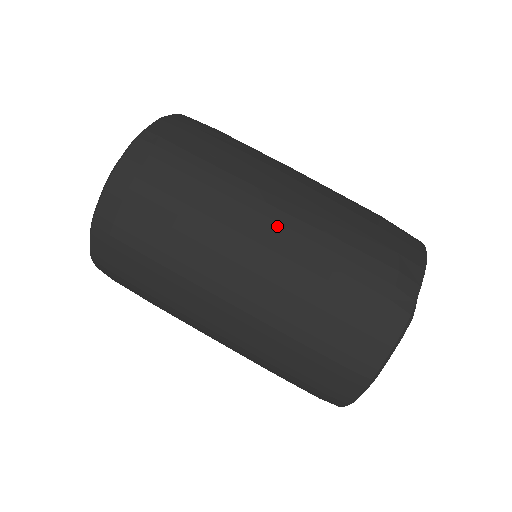
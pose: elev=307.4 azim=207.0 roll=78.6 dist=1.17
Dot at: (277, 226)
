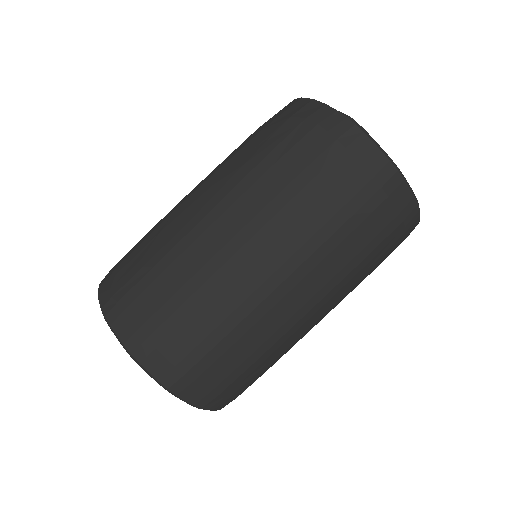
Dot at: (229, 211)
